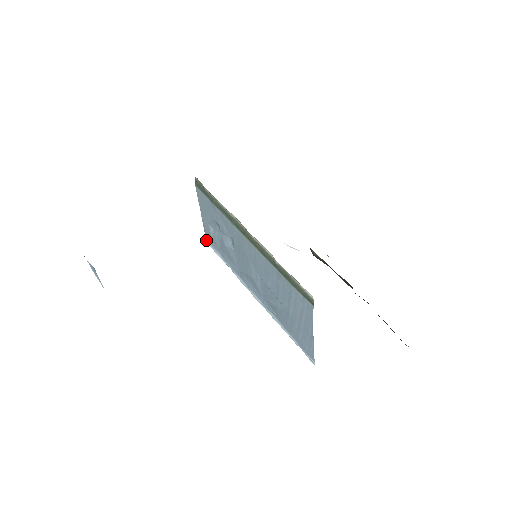
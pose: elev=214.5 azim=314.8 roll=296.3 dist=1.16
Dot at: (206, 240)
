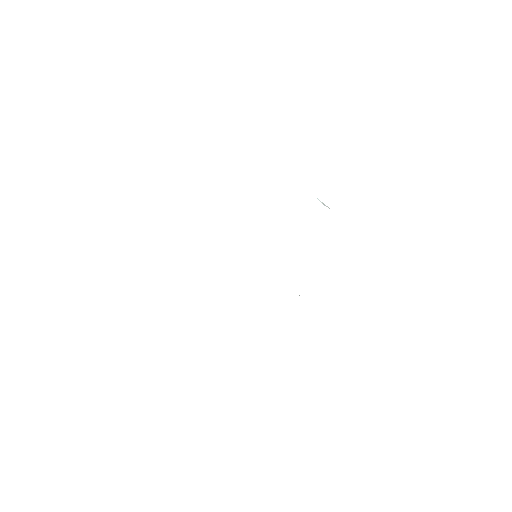
Dot at: occluded
